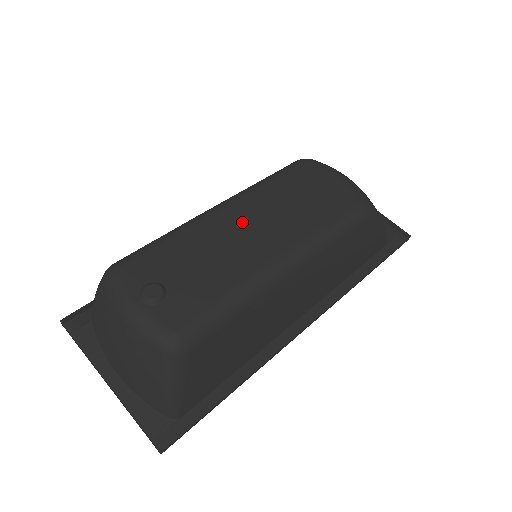
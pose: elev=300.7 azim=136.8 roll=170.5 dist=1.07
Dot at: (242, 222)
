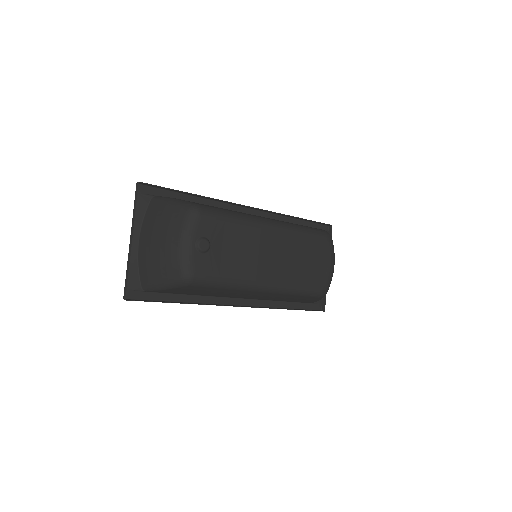
Dot at: (270, 245)
